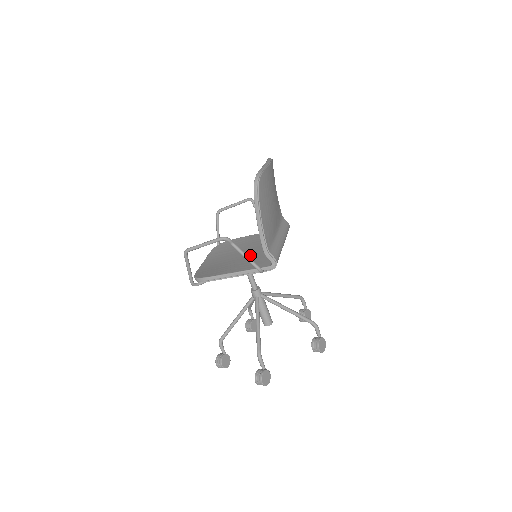
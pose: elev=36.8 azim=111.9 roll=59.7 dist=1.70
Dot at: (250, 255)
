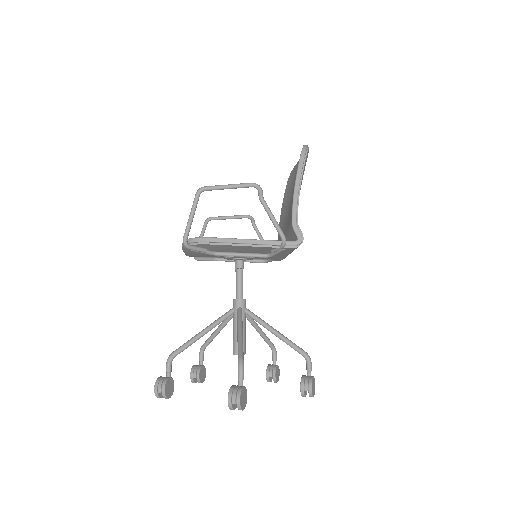
Dot at: occluded
